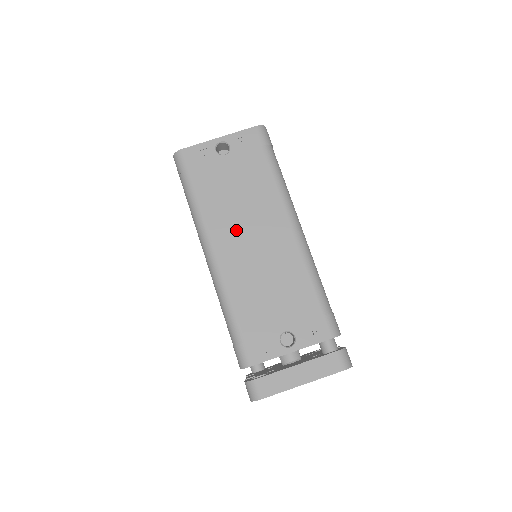
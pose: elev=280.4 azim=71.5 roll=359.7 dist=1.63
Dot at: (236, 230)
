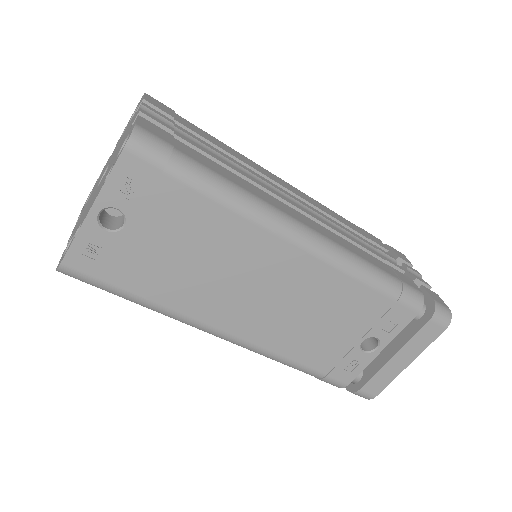
Dot at: (228, 297)
